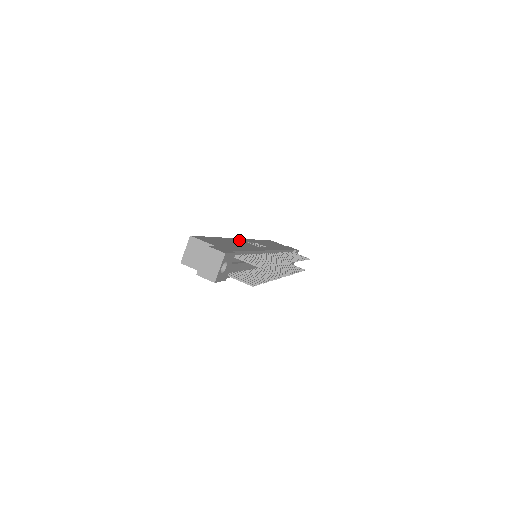
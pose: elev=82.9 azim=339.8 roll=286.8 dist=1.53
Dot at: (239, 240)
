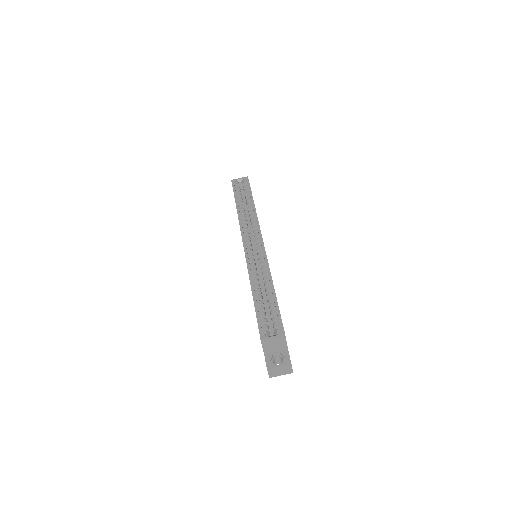
Dot at: occluded
